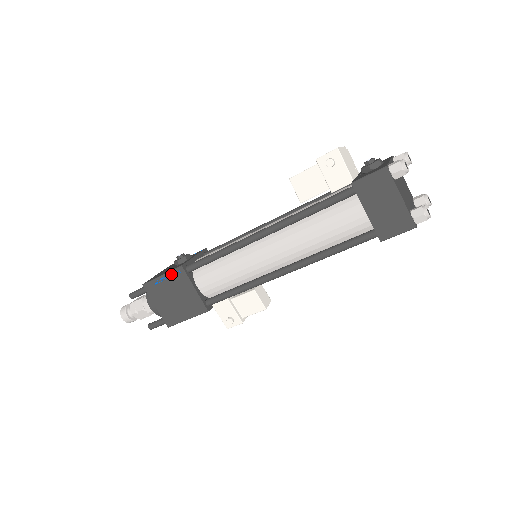
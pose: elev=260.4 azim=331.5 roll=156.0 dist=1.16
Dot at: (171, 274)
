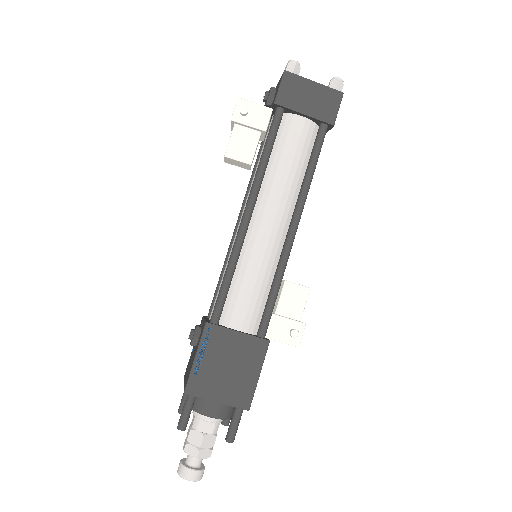
Dot at: (203, 344)
